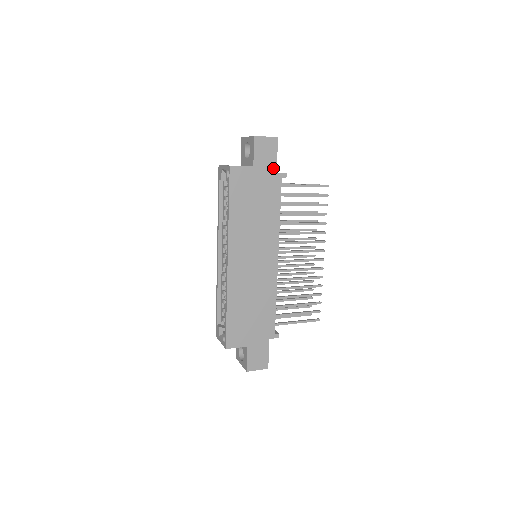
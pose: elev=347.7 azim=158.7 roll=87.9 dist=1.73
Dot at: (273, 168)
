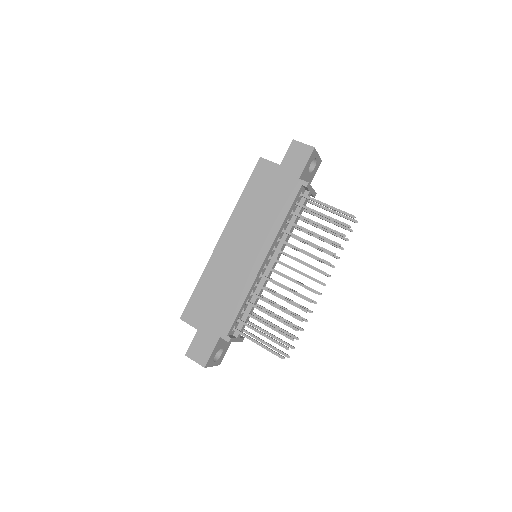
Dot at: (298, 173)
